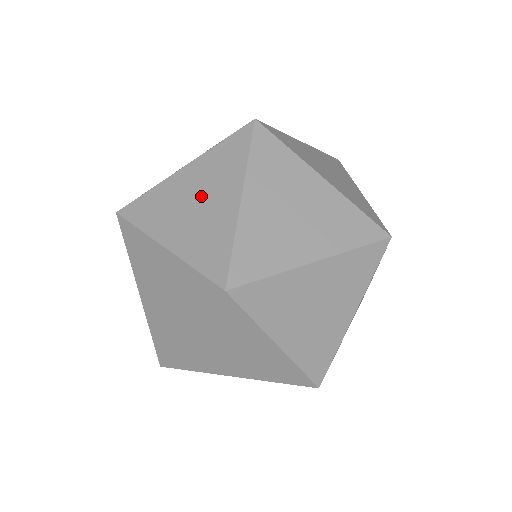
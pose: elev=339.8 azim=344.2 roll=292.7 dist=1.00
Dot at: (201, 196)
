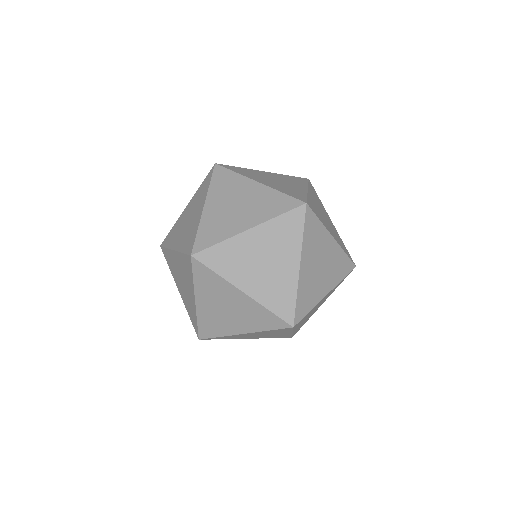
Dot at: (269, 258)
